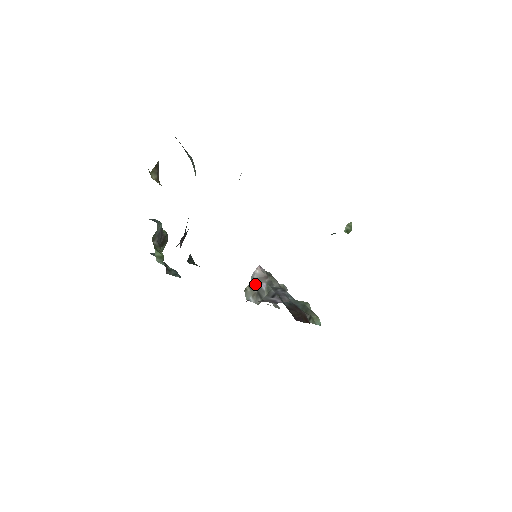
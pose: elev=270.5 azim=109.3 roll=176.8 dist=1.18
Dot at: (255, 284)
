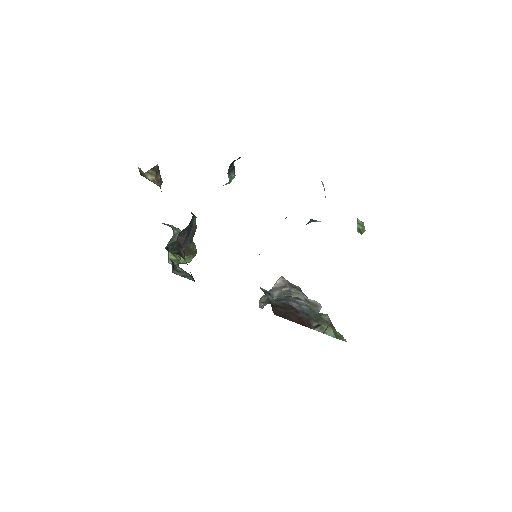
Dot at: (270, 292)
